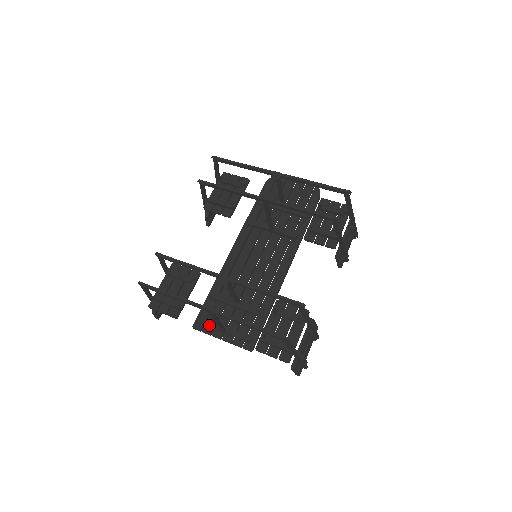
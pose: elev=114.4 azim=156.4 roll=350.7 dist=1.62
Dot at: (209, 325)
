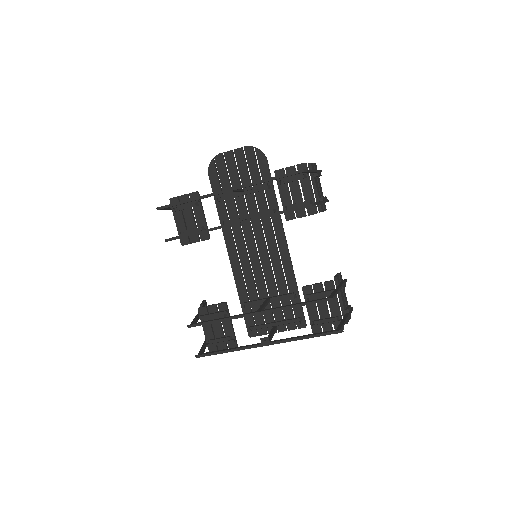
Dot at: (261, 330)
